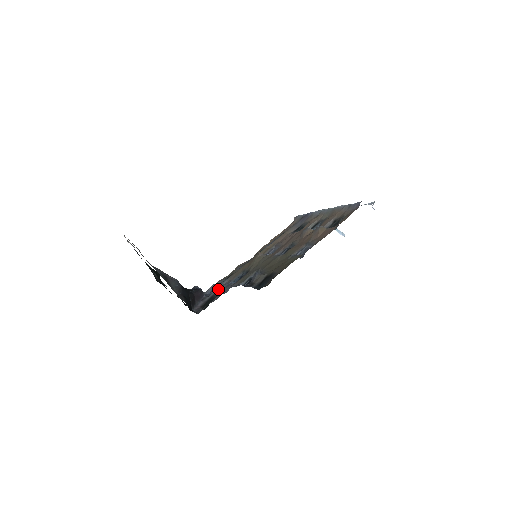
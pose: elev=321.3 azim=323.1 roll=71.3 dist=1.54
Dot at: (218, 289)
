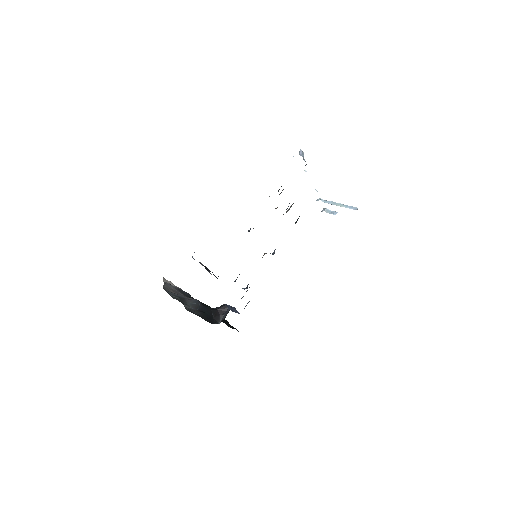
Dot at: occluded
